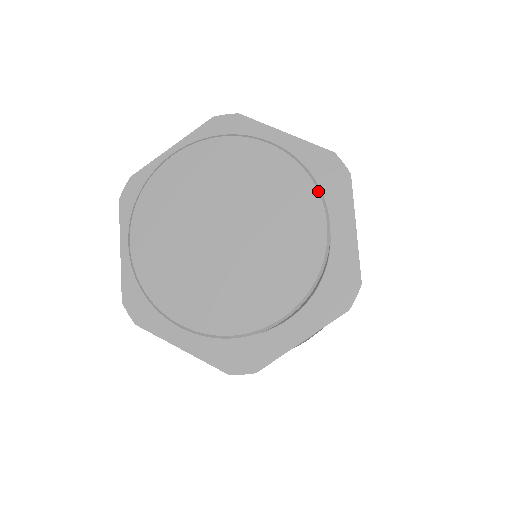
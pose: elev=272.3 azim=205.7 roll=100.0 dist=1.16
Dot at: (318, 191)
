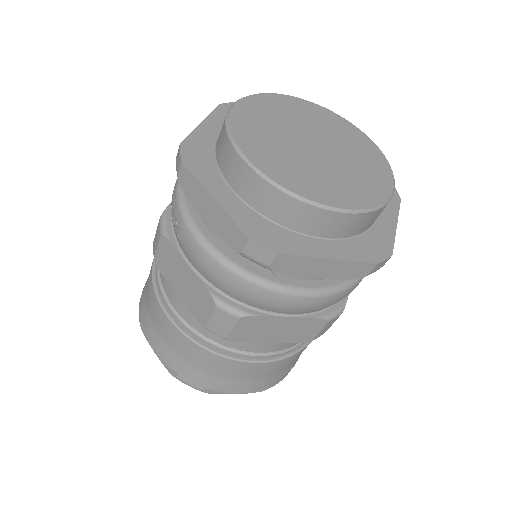
Dot at: (345, 119)
